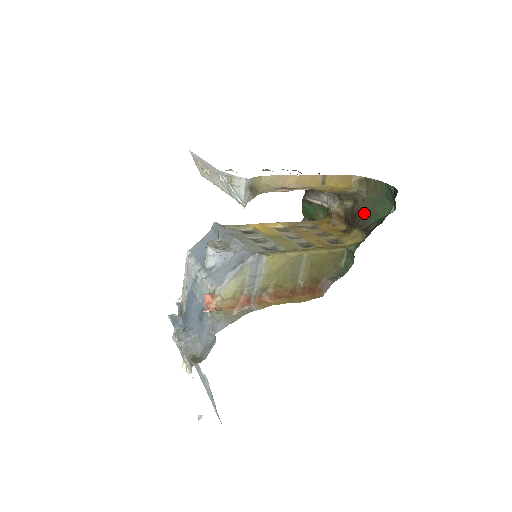
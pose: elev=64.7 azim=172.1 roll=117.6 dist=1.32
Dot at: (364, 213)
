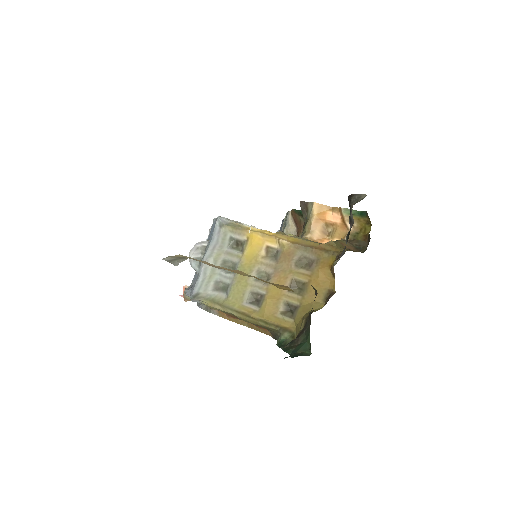
Dot at: (309, 317)
